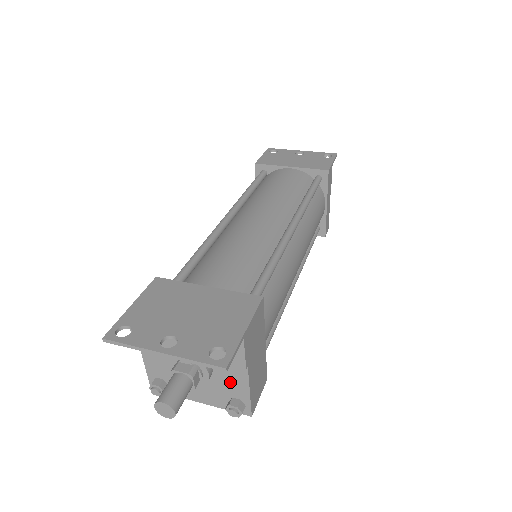
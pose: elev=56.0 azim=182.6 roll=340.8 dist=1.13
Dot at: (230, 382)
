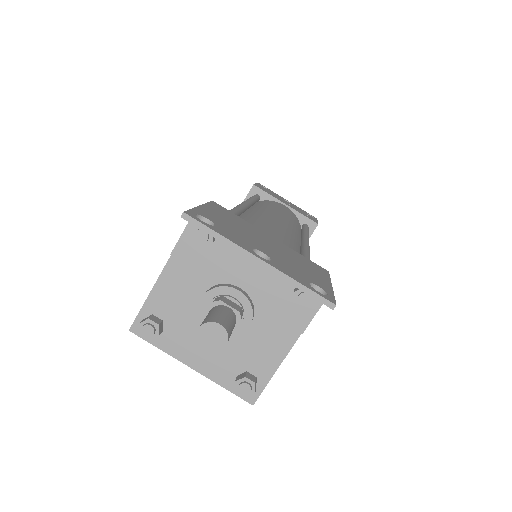
Dot at: (261, 348)
